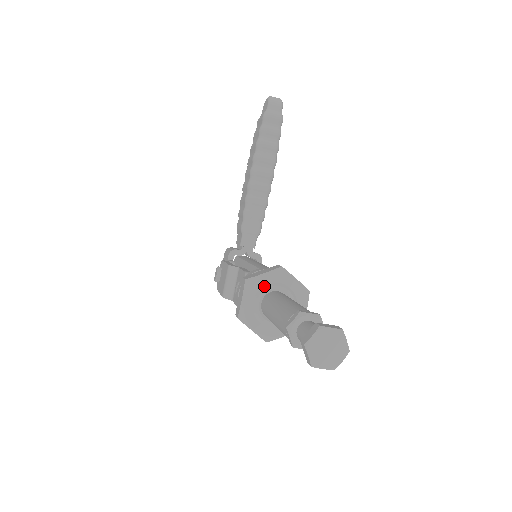
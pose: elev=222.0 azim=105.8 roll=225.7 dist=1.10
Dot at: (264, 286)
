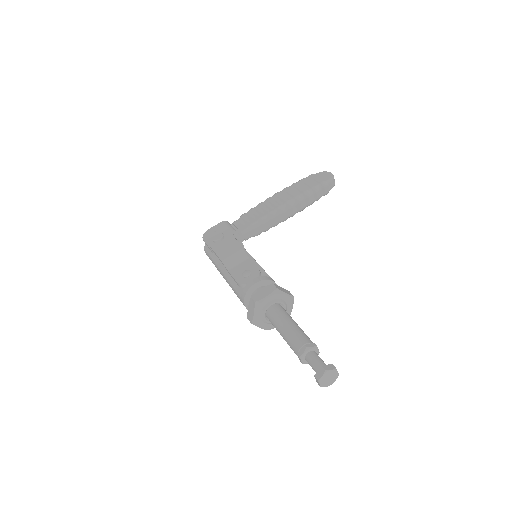
Dot at: (281, 299)
